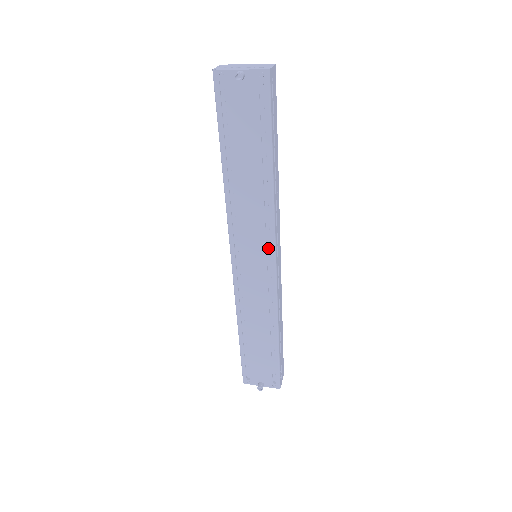
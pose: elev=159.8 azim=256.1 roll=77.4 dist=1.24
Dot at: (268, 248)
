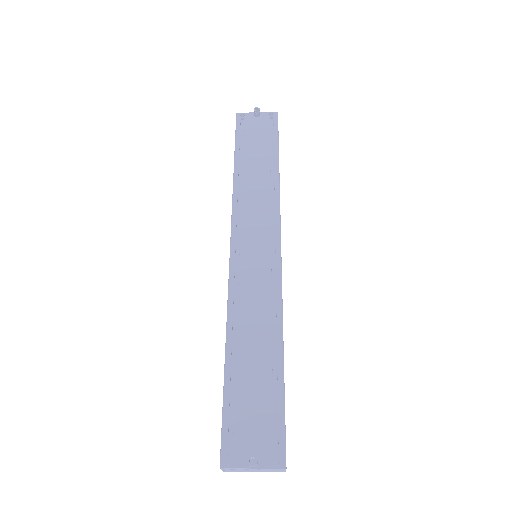
Dot at: (272, 236)
